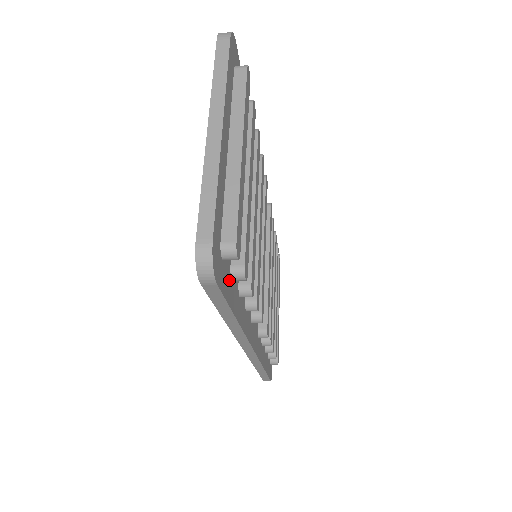
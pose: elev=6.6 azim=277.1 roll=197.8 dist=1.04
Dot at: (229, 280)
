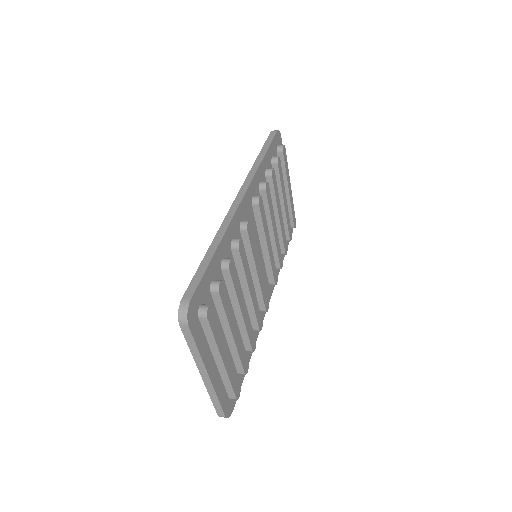
Dot at: (239, 378)
